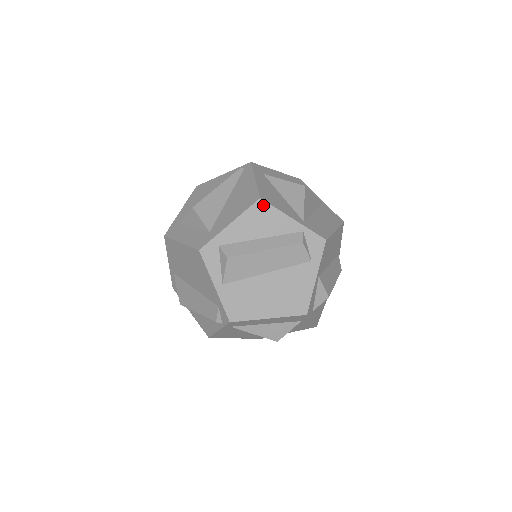
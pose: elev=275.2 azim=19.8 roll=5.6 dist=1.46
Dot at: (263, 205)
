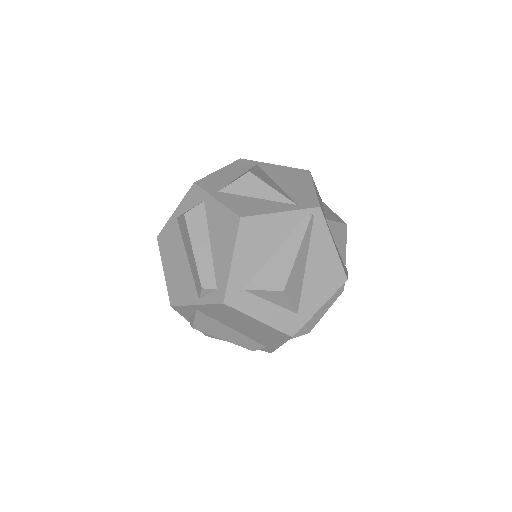
Dot at: occluded
